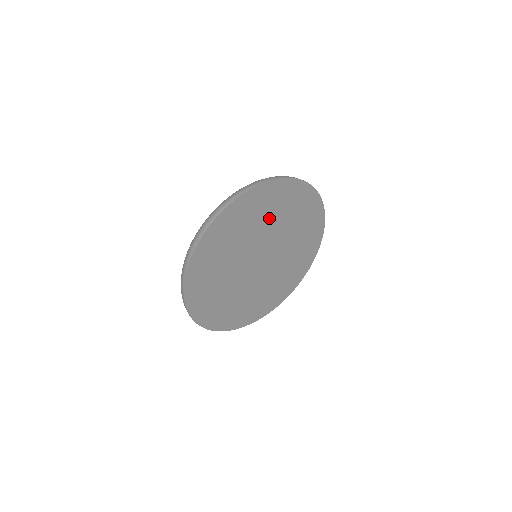
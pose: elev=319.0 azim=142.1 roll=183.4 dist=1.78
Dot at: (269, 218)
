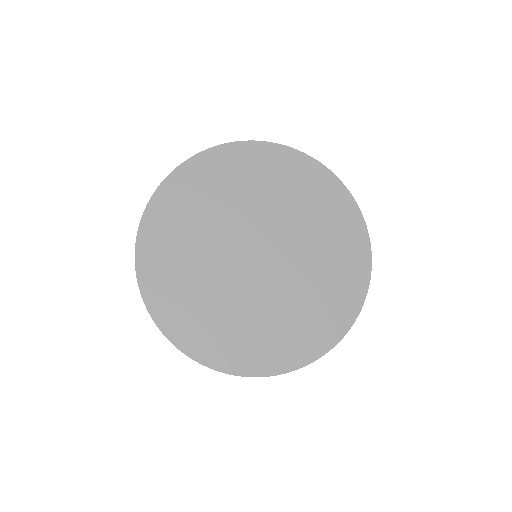
Dot at: (255, 192)
